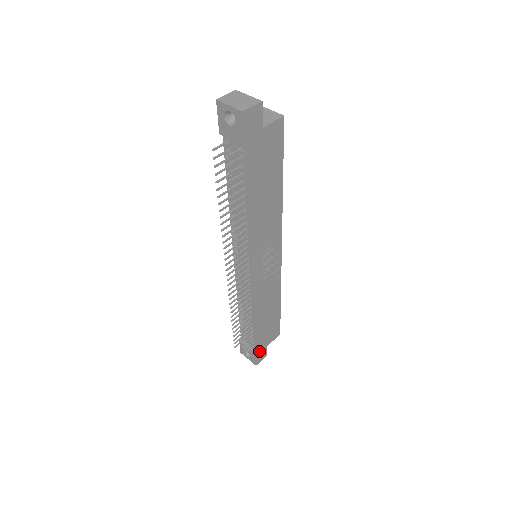
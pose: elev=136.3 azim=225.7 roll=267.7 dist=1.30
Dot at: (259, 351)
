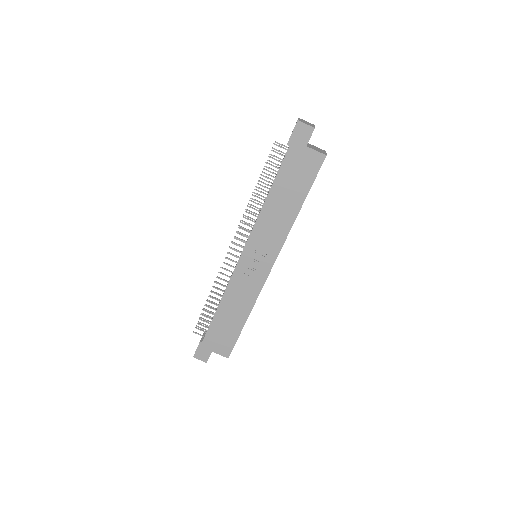
Dot at: (204, 345)
